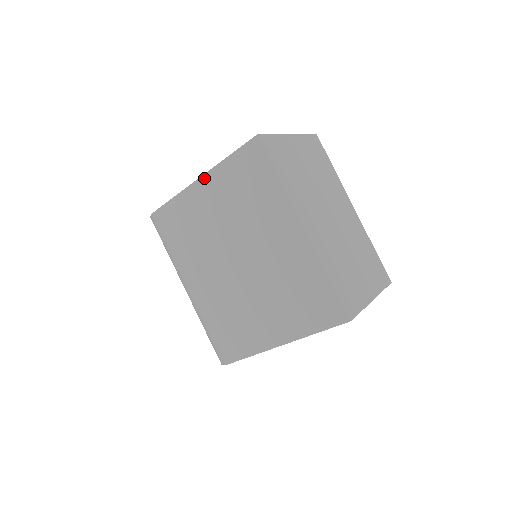
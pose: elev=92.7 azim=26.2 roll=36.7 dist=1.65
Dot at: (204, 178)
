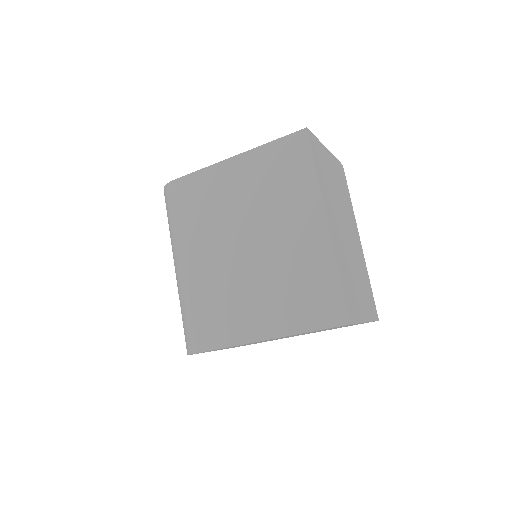
Dot at: (238, 157)
